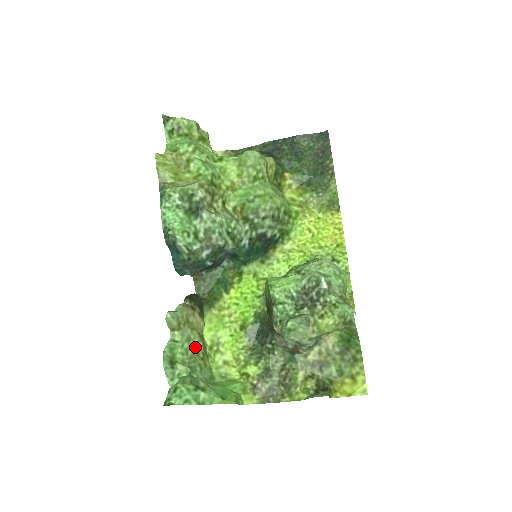
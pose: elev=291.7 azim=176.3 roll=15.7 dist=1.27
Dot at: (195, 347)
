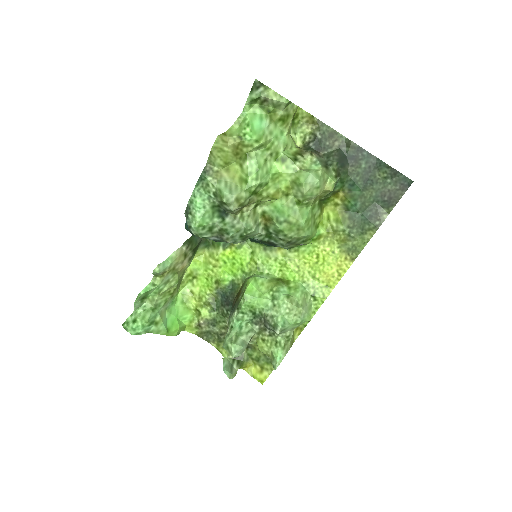
Dot at: (169, 287)
